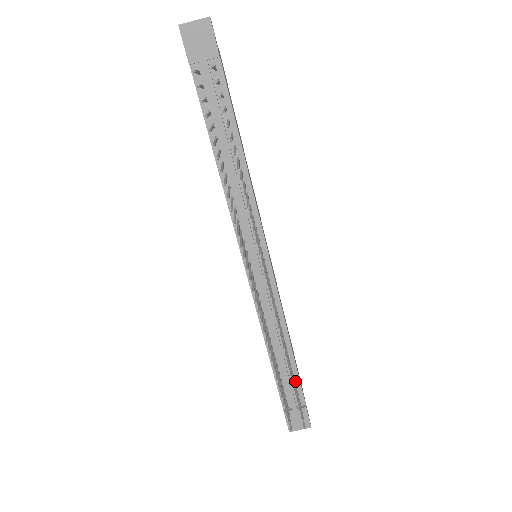
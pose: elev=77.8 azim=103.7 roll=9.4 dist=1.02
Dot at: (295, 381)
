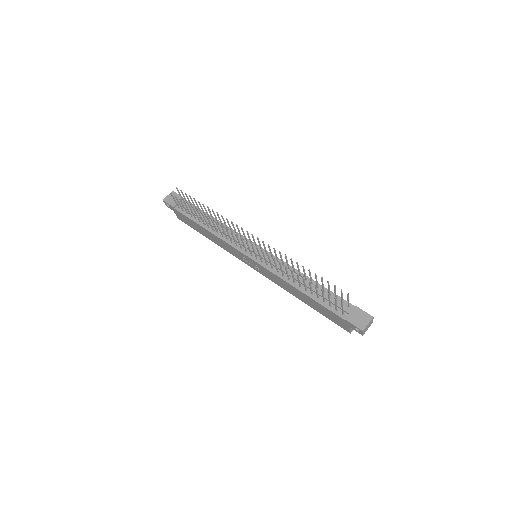
Dot at: (333, 297)
